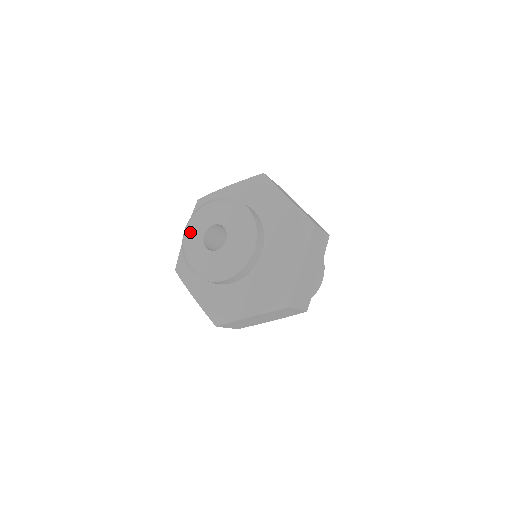
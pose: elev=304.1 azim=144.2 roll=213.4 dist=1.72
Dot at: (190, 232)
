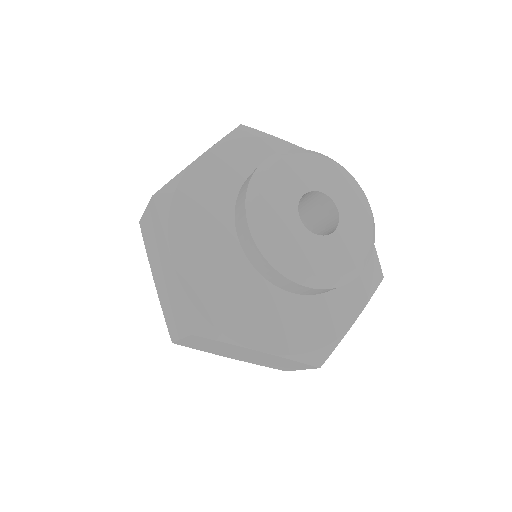
Dot at: (281, 173)
